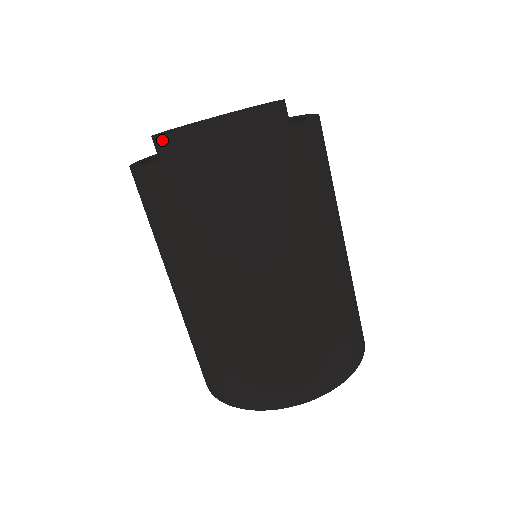
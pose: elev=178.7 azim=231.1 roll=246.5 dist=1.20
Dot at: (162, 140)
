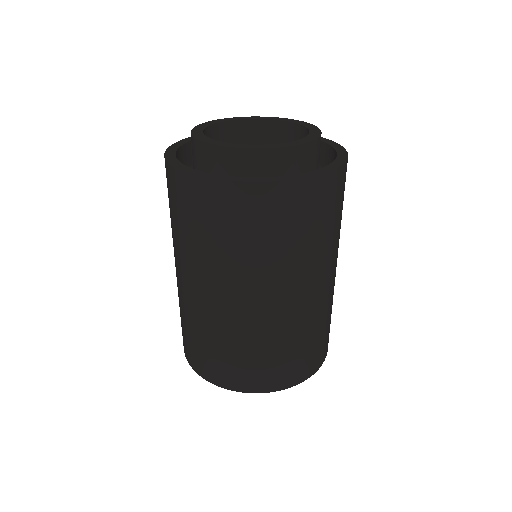
Dot at: (248, 154)
